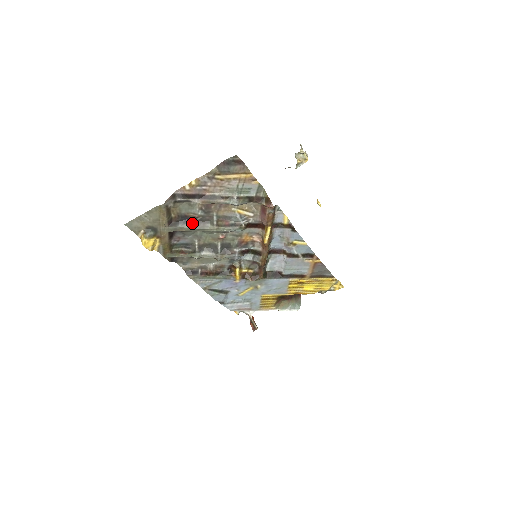
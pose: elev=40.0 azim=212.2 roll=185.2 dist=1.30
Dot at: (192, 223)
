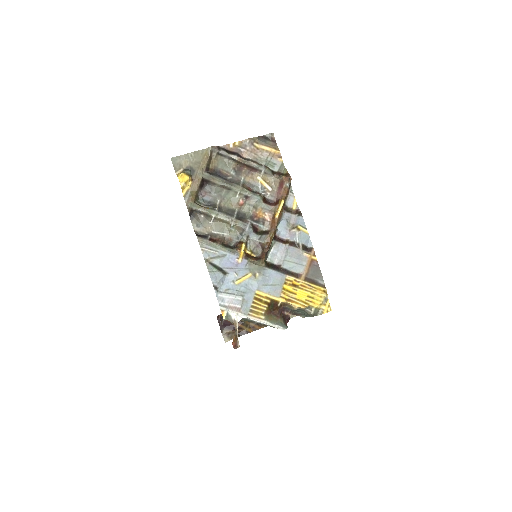
Dot at: (223, 179)
